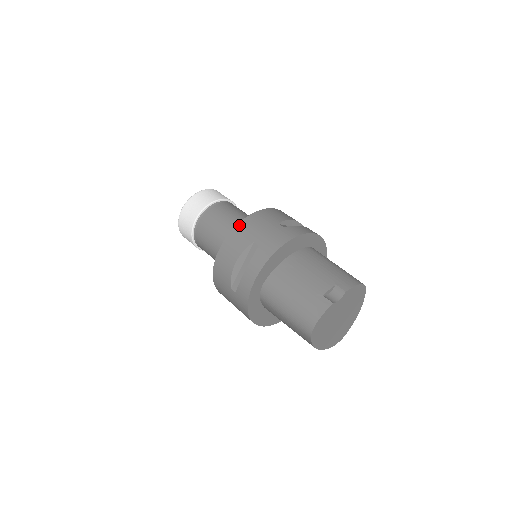
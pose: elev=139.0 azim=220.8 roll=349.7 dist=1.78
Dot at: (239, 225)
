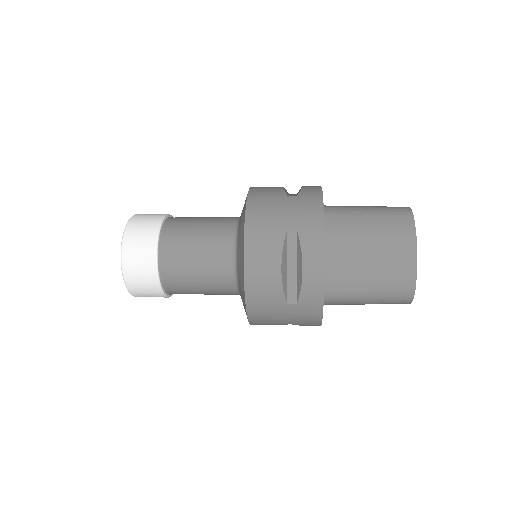
Dot at: occluded
